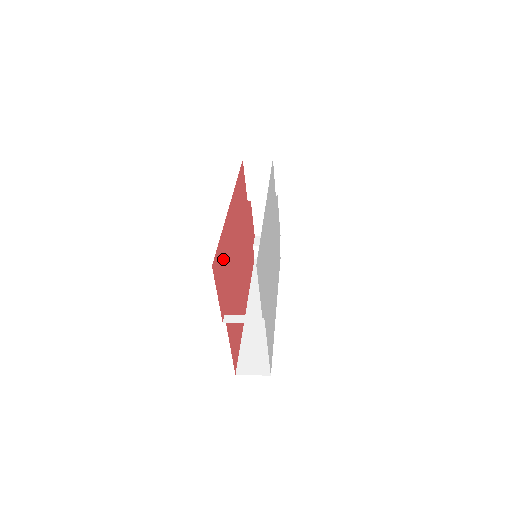
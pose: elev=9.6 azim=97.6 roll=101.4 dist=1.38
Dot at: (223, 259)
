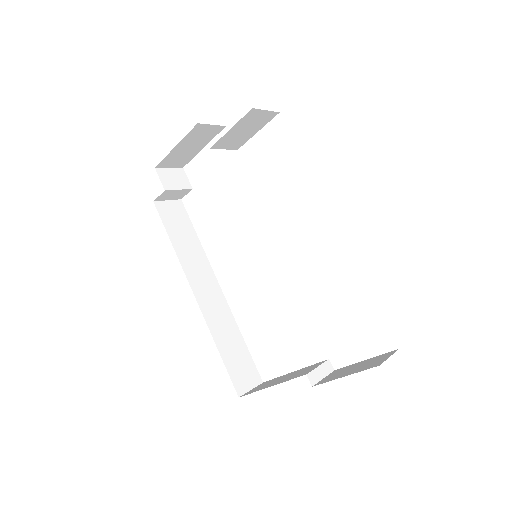
Dot at: occluded
